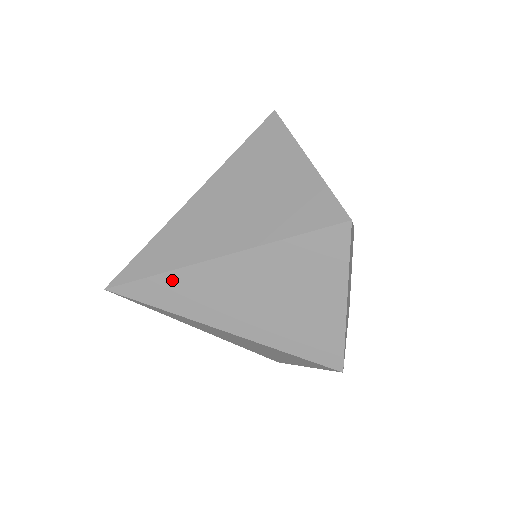
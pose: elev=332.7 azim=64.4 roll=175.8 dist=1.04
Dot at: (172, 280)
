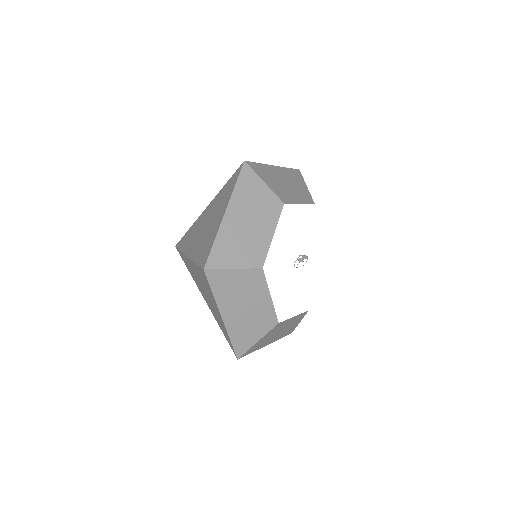
Dot at: (184, 257)
